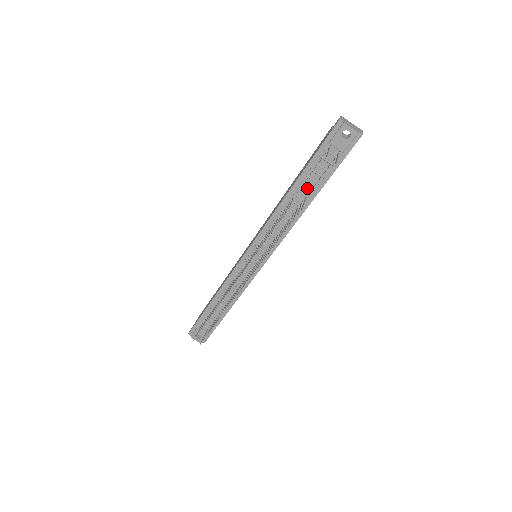
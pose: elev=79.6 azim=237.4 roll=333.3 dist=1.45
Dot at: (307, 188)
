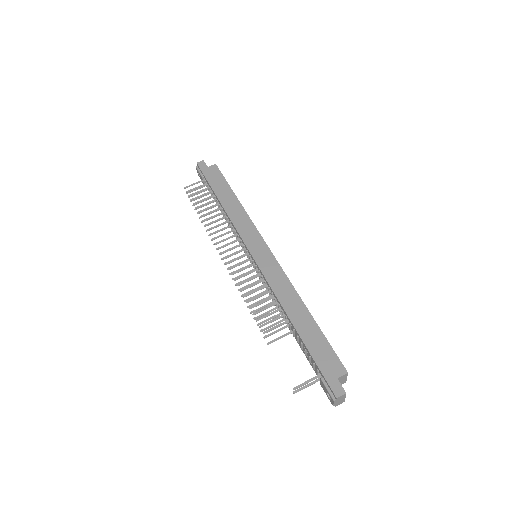
Dot at: occluded
